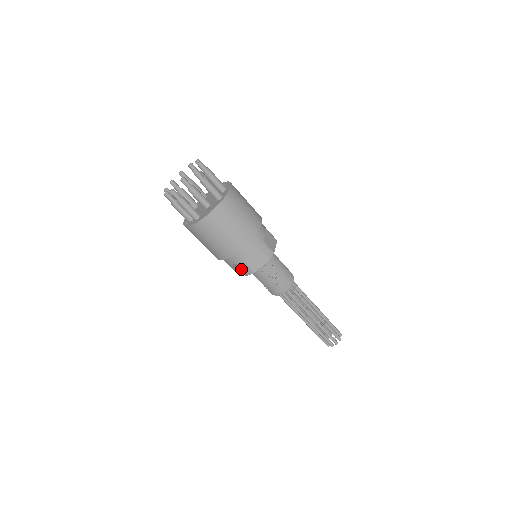
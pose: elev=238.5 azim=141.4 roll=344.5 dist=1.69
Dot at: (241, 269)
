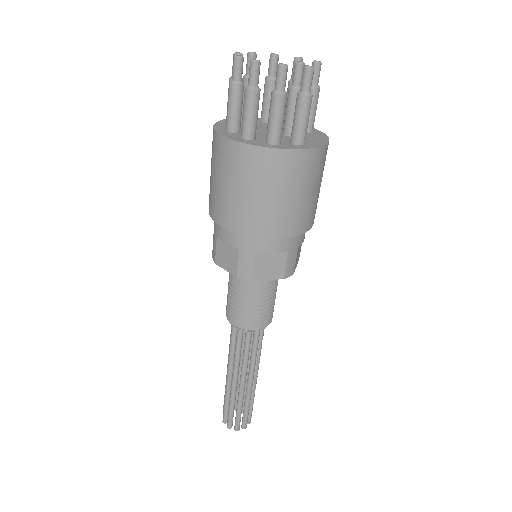
Dot at: (284, 264)
